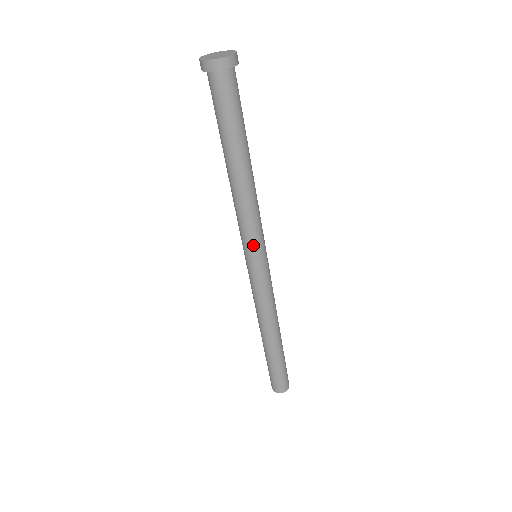
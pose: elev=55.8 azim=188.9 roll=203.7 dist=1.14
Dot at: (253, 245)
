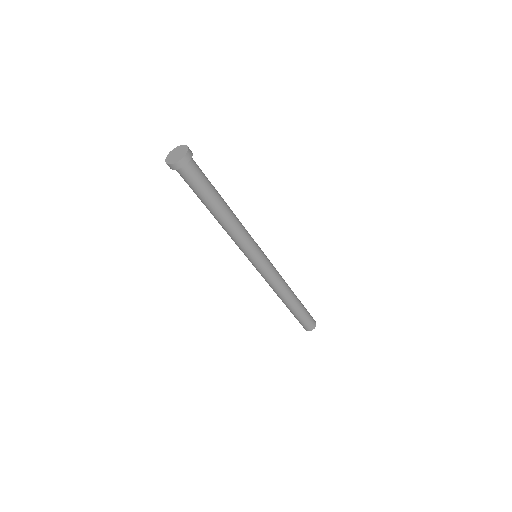
Dot at: (255, 249)
